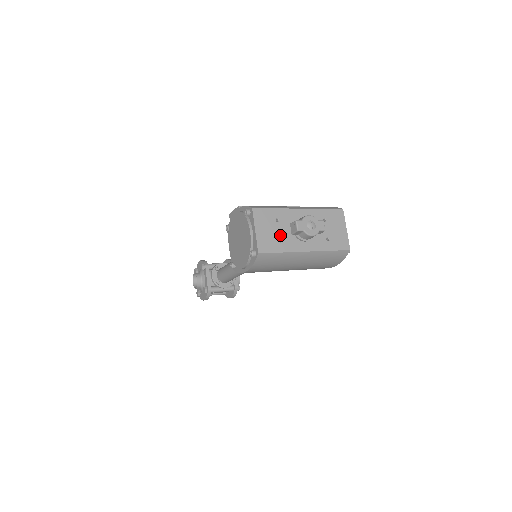
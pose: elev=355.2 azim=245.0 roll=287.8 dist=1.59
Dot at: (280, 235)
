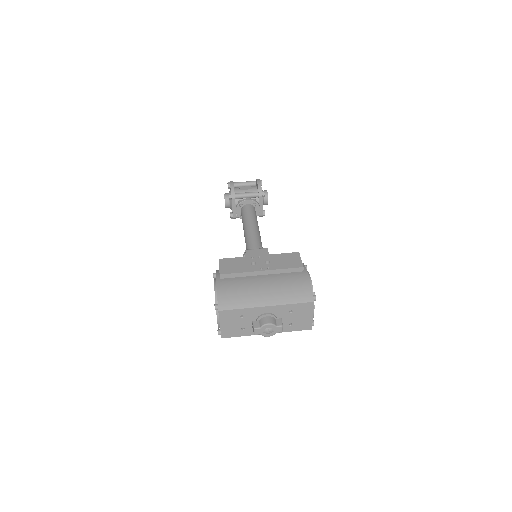
Dot at: (243, 326)
